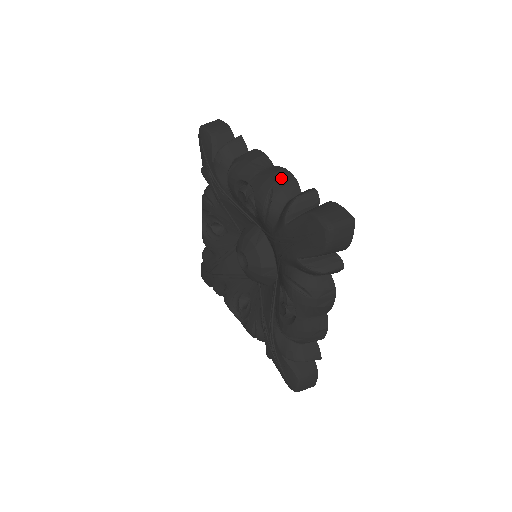
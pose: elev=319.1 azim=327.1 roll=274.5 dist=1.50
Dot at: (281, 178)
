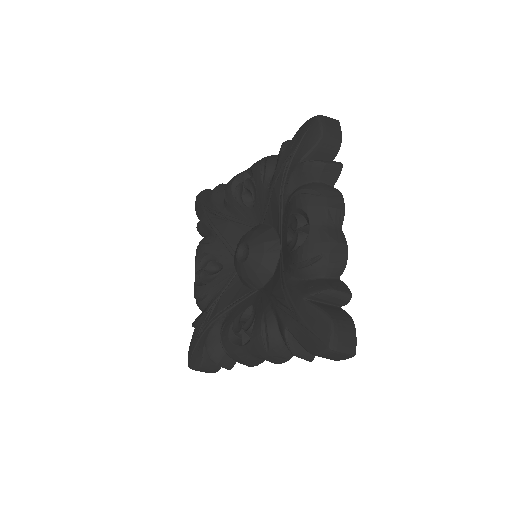
Dot at: occluded
